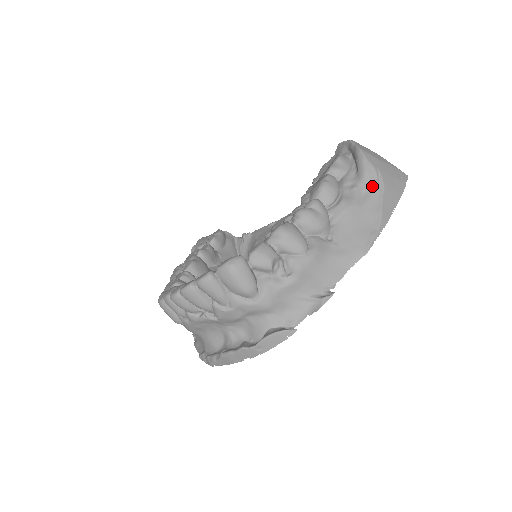
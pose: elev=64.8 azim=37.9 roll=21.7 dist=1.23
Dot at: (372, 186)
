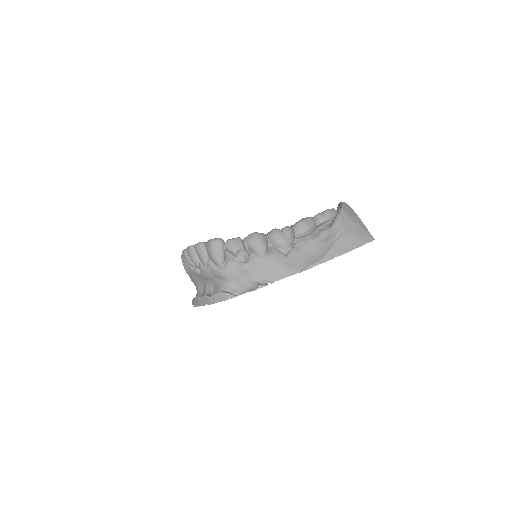
Dot at: (334, 234)
